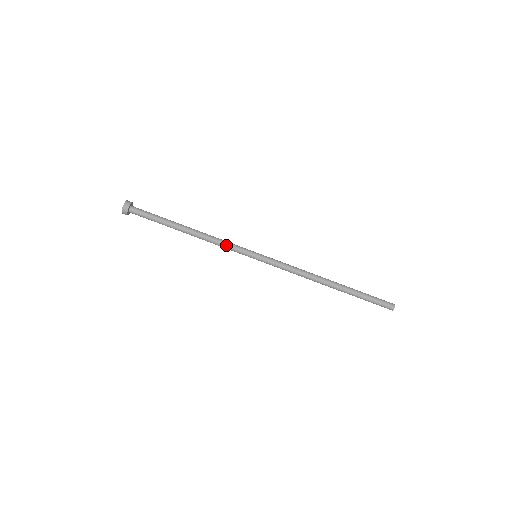
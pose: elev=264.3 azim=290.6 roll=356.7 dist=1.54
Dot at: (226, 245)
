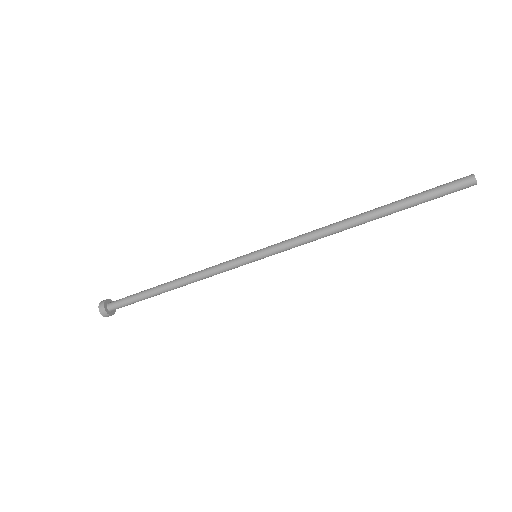
Dot at: (217, 272)
